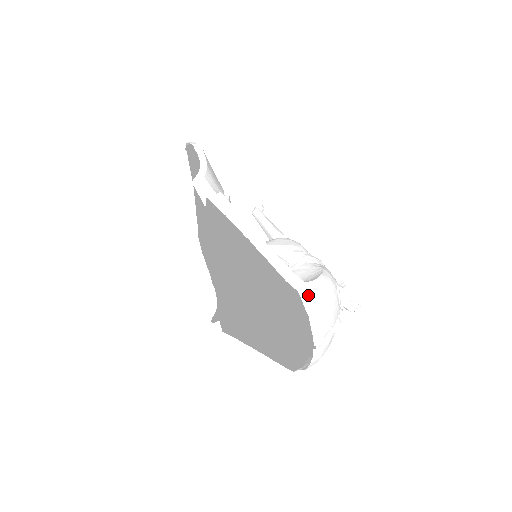
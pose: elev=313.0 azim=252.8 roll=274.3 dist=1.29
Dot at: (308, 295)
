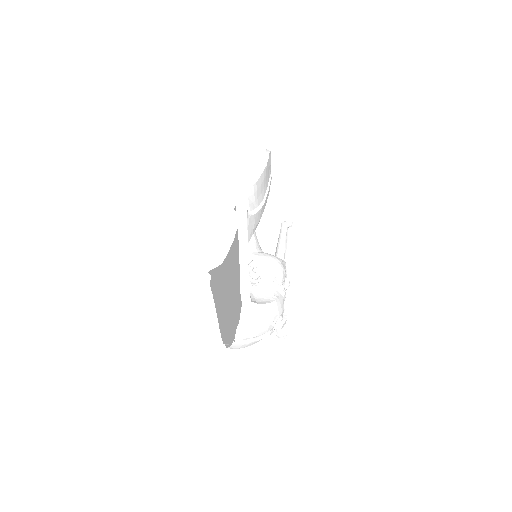
Dot at: (247, 310)
